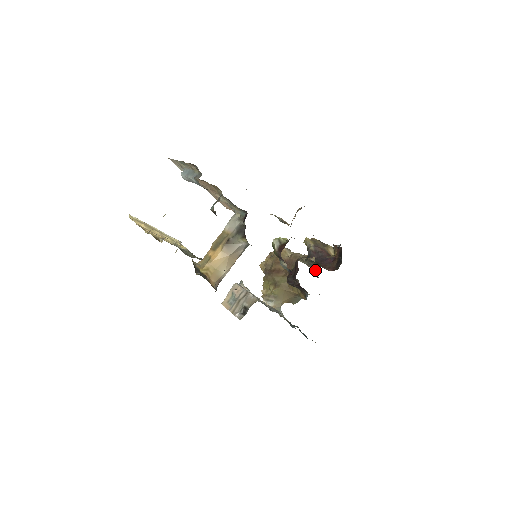
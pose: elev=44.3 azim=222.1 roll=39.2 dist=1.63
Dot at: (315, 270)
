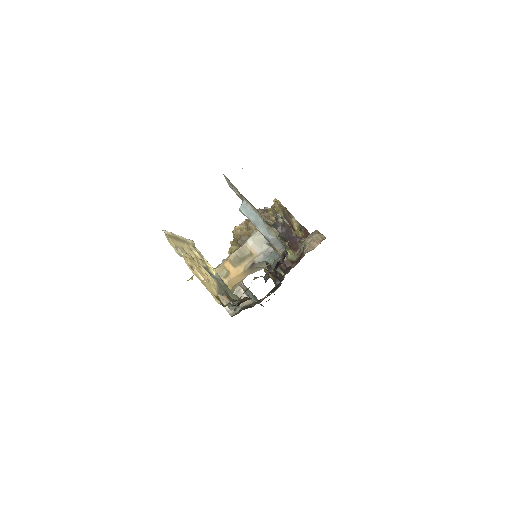
Dot at: occluded
